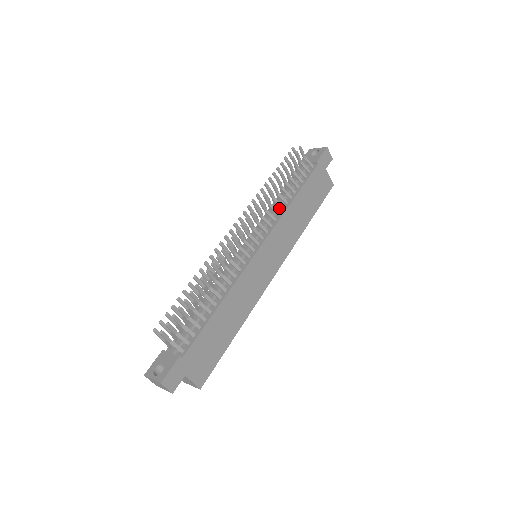
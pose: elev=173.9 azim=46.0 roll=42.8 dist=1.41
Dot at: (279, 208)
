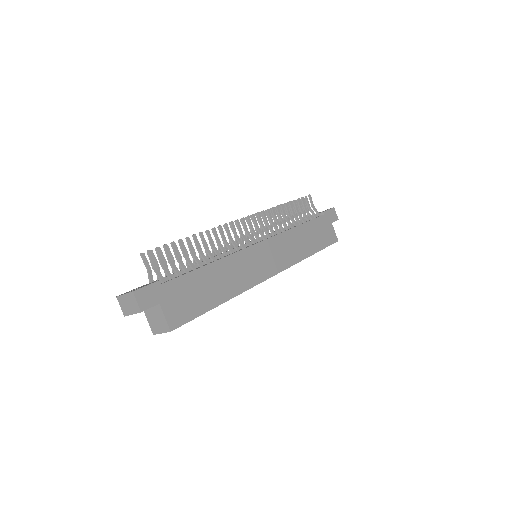
Dot at: occluded
